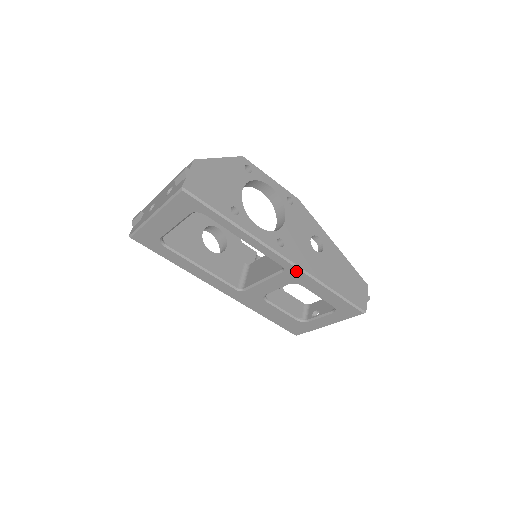
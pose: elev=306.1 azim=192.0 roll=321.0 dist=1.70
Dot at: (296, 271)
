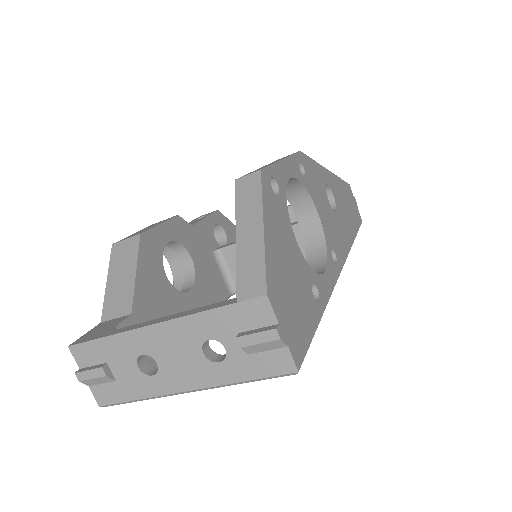
Dot at: occluded
